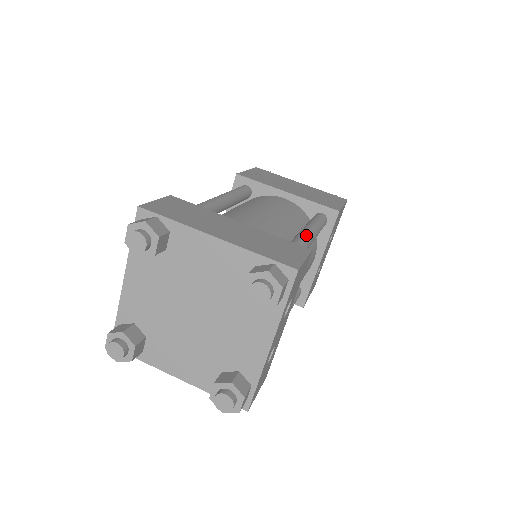
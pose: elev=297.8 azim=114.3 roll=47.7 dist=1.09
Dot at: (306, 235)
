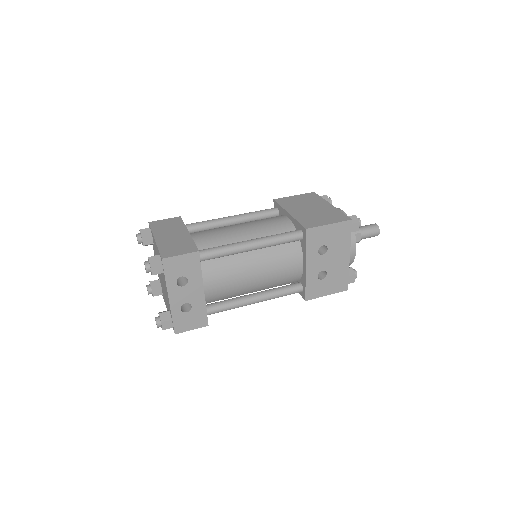
Dot at: (238, 243)
